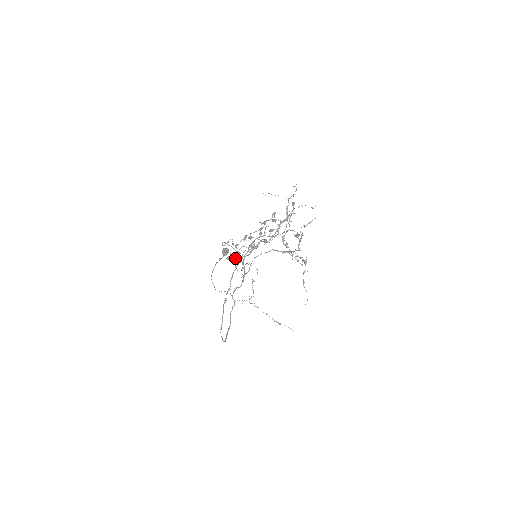
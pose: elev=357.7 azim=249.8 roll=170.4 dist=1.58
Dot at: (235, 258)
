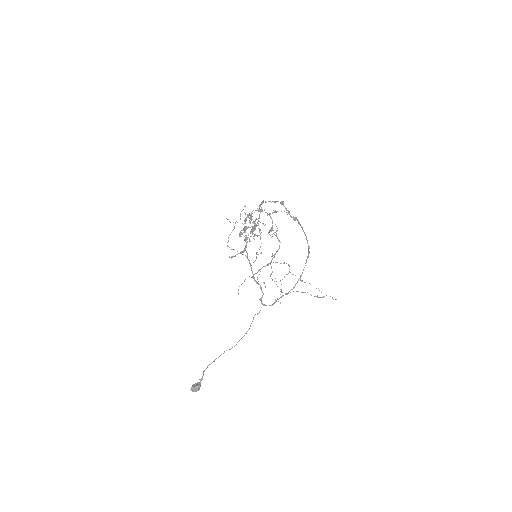
Dot at: (246, 247)
